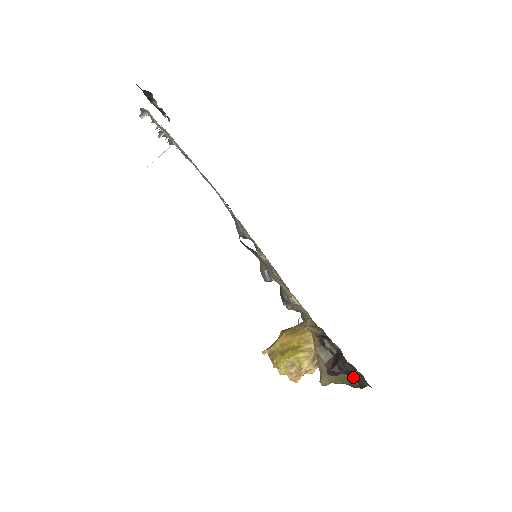
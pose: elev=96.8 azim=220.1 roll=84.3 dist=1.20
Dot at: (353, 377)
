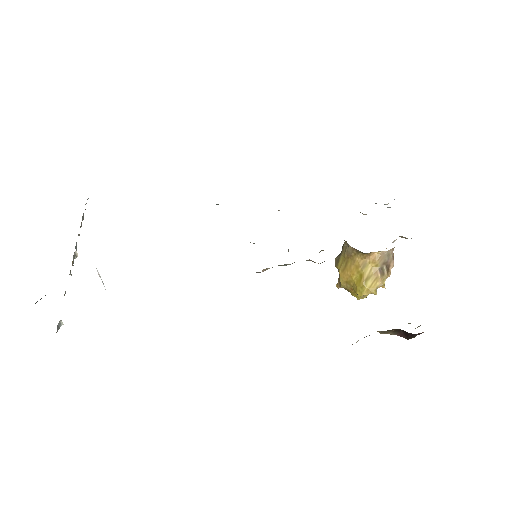
Dot at: occluded
